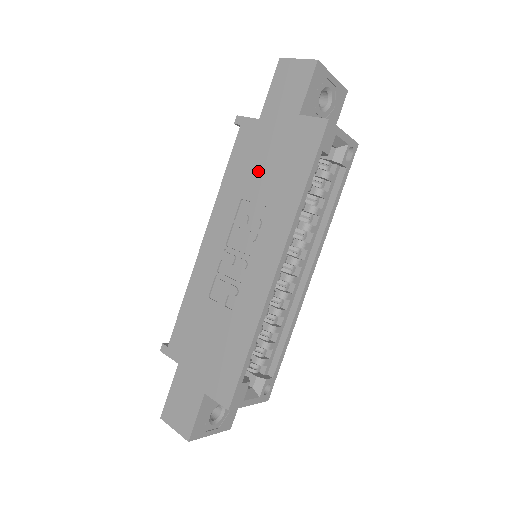
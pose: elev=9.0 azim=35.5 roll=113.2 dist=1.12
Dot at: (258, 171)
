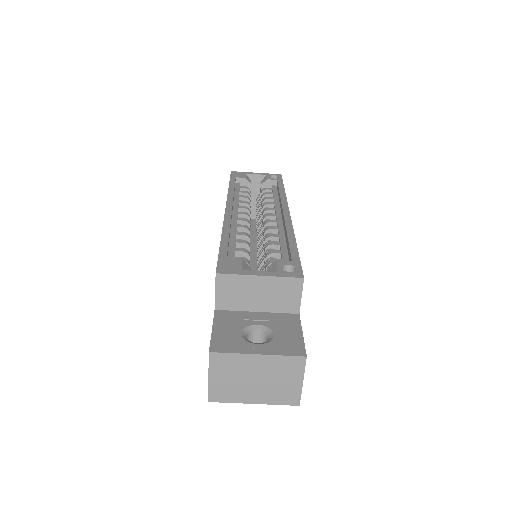
Dot at: occluded
